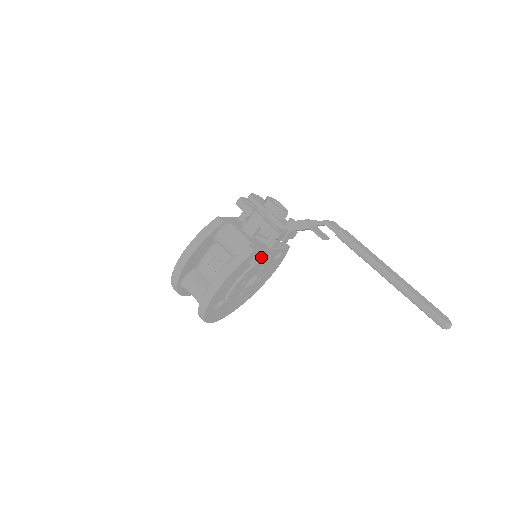
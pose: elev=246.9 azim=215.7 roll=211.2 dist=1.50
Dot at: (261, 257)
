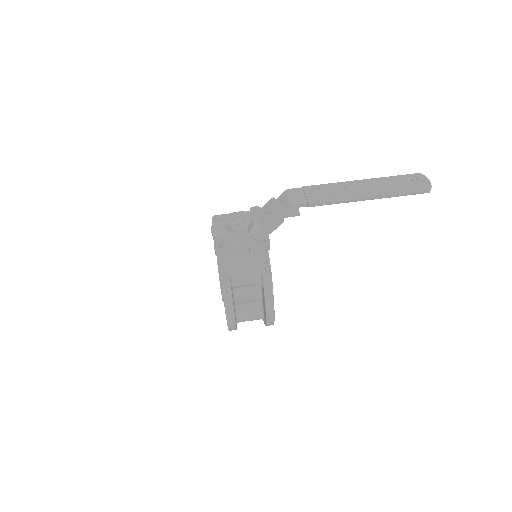
Dot at: occluded
